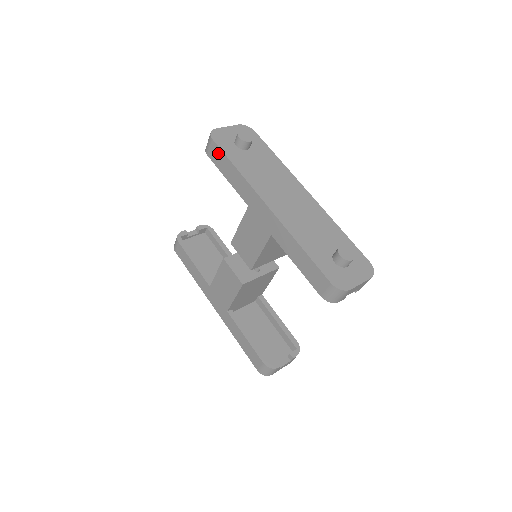
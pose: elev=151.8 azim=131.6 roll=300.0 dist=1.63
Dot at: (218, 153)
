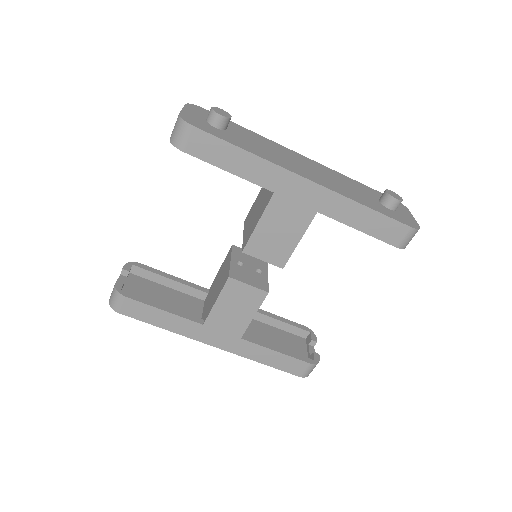
Dot at: (208, 142)
